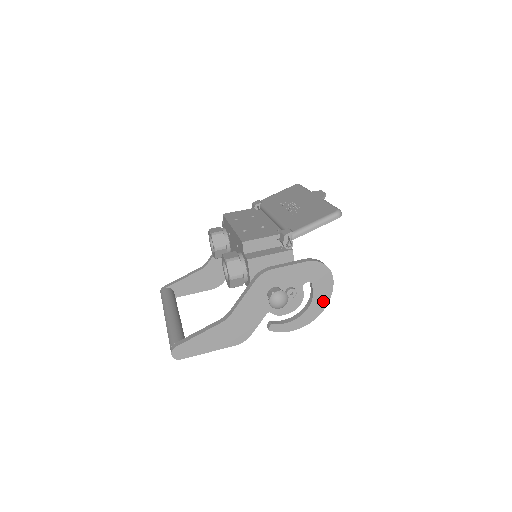
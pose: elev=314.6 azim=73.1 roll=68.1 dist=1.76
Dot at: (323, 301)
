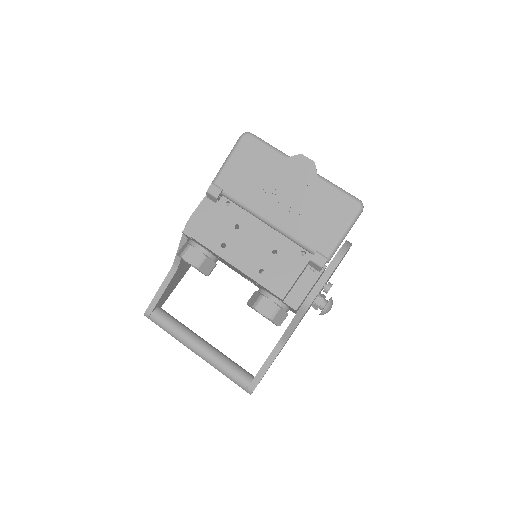
Dot at: occluded
